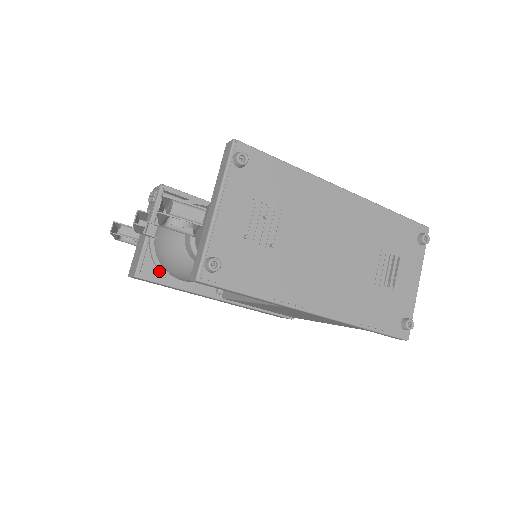
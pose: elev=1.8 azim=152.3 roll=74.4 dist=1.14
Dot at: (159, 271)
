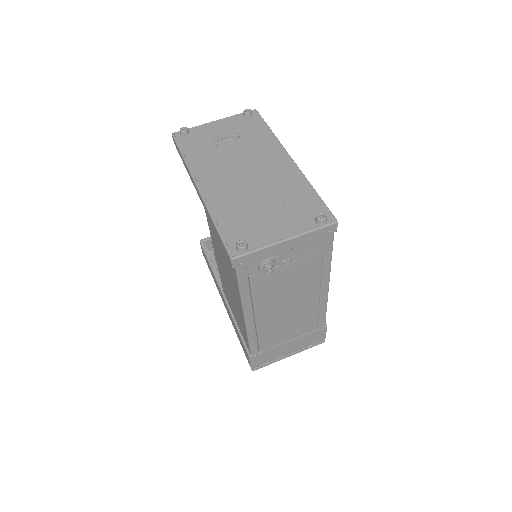
Dot at: (212, 248)
